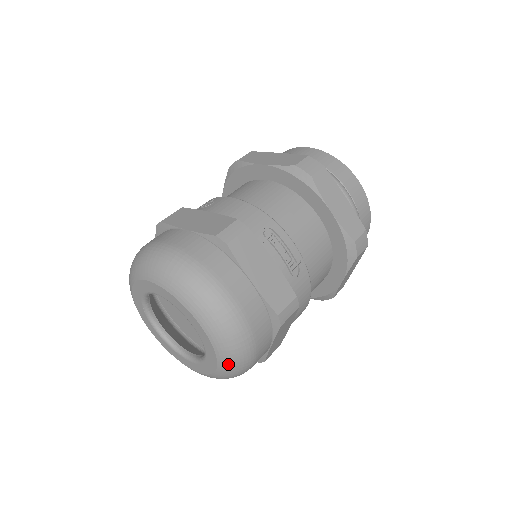
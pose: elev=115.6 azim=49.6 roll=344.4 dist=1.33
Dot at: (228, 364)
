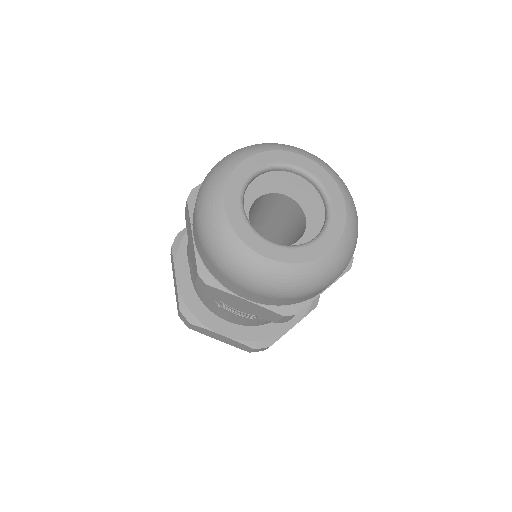
Dot at: (346, 191)
